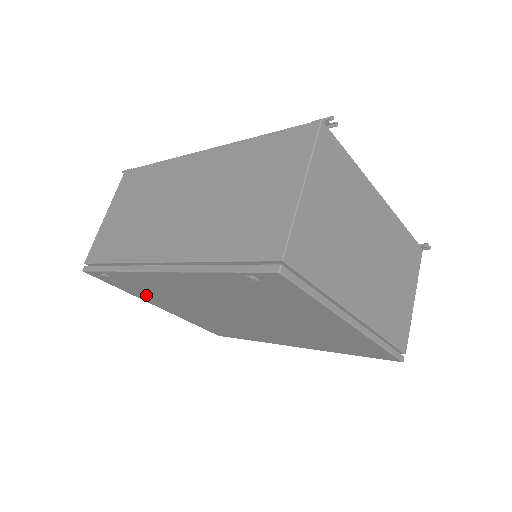
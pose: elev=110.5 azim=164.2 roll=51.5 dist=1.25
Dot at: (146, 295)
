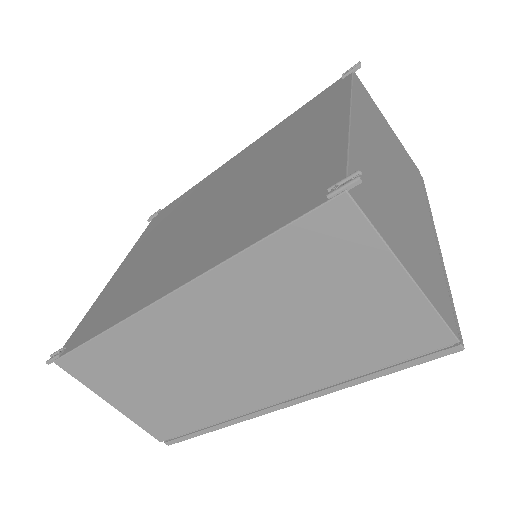
Dot at: occluded
